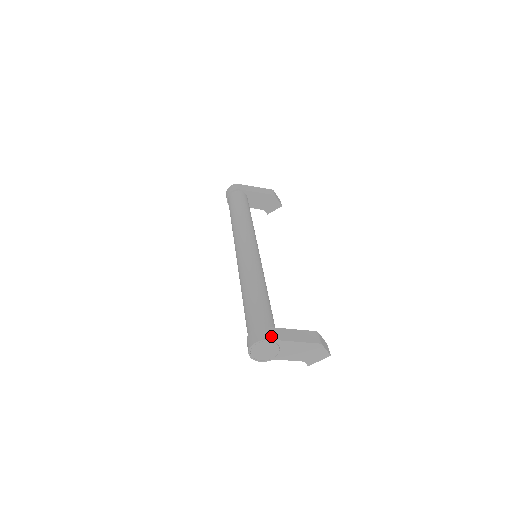
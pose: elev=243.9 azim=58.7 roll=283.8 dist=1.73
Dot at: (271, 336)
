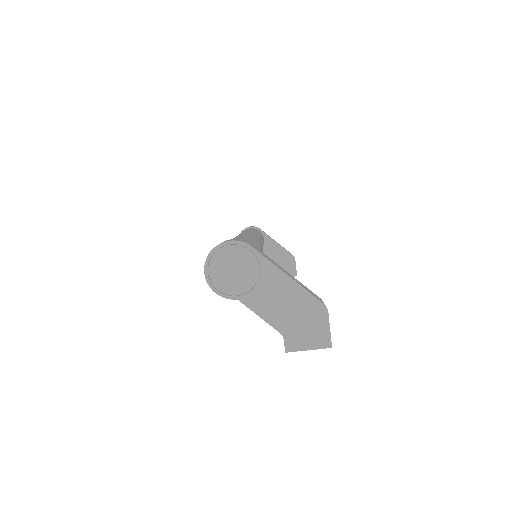
Dot at: (256, 248)
